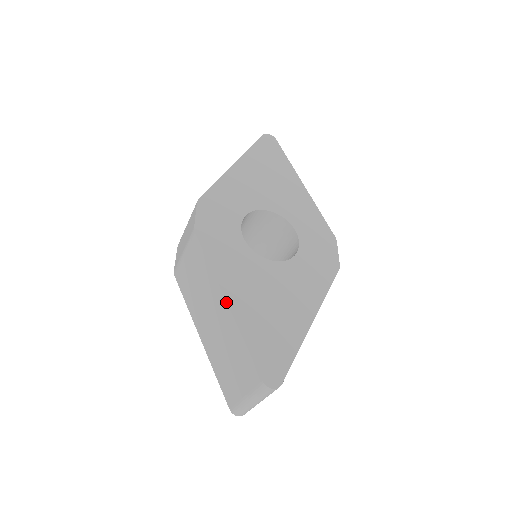
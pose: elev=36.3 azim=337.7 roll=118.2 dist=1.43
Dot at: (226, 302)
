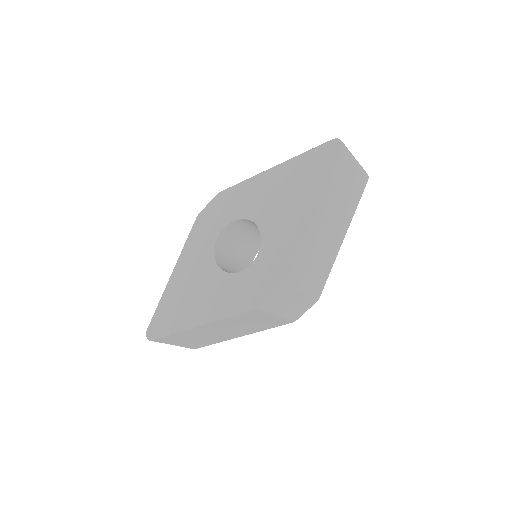
Dot at: (172, 273)
